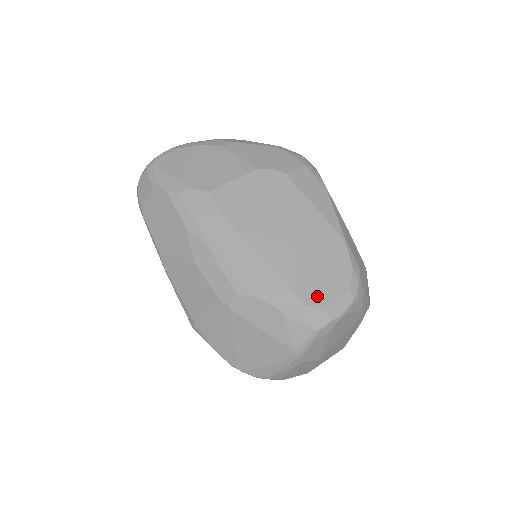
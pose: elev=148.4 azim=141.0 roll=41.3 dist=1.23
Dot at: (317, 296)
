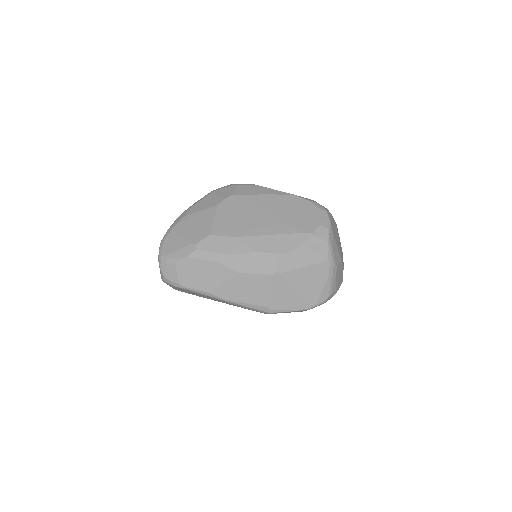
Dot at: (311, 225)
